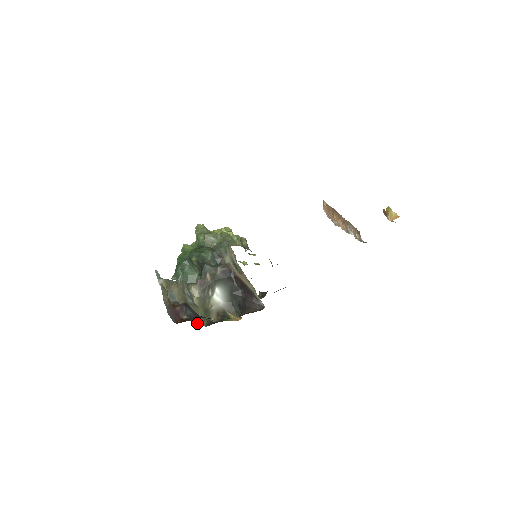
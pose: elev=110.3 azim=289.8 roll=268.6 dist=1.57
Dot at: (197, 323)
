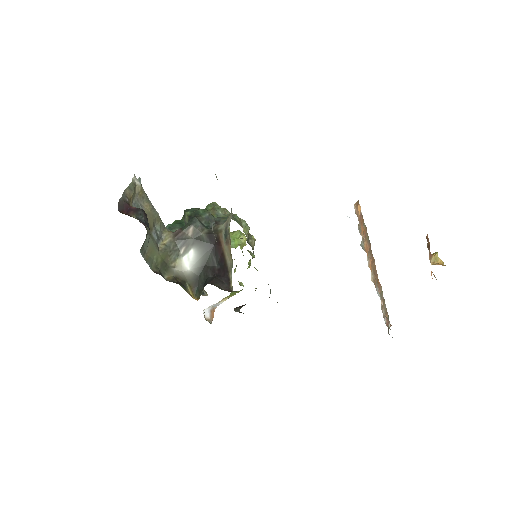
Dot at: (145, 257)
